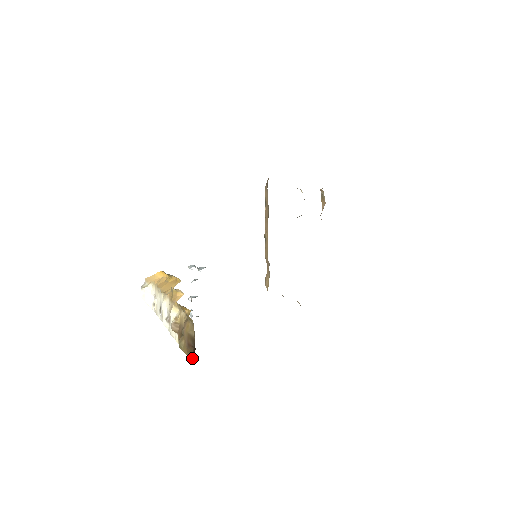
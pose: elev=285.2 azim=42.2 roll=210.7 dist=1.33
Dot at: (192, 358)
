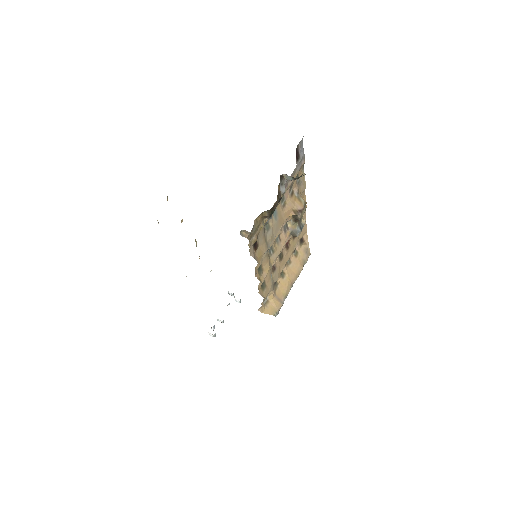
Dot at: occluded
